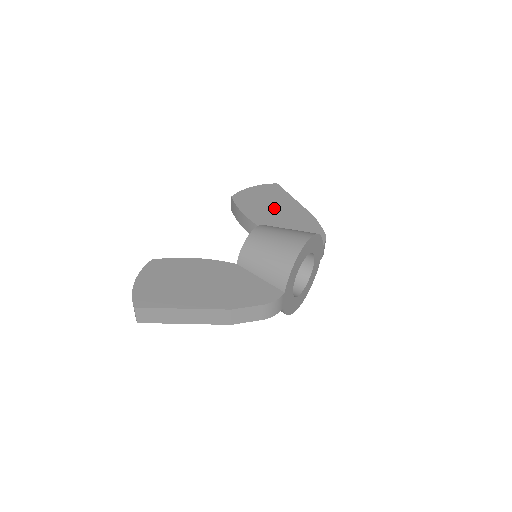
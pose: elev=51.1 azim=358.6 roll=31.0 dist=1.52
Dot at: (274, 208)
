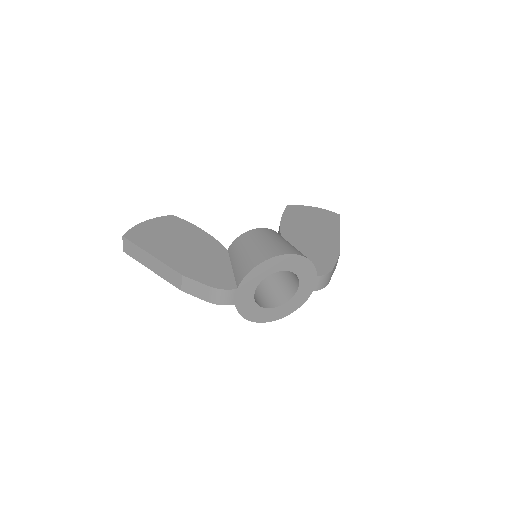
Dot at: (312, 230)
